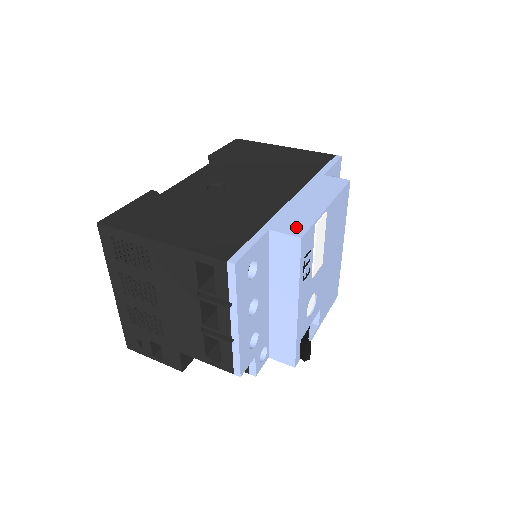
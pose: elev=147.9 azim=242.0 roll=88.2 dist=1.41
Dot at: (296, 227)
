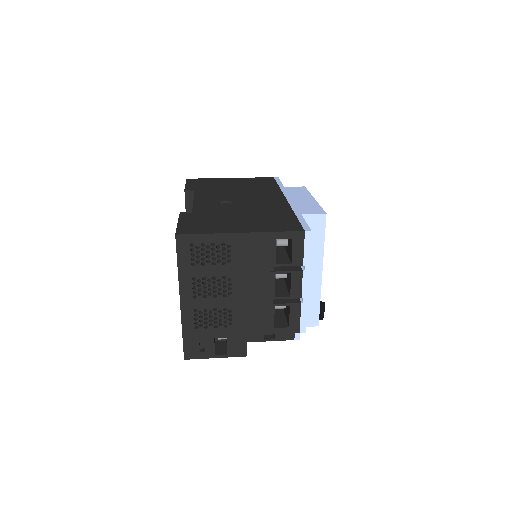
Dot at: (315, 210)
